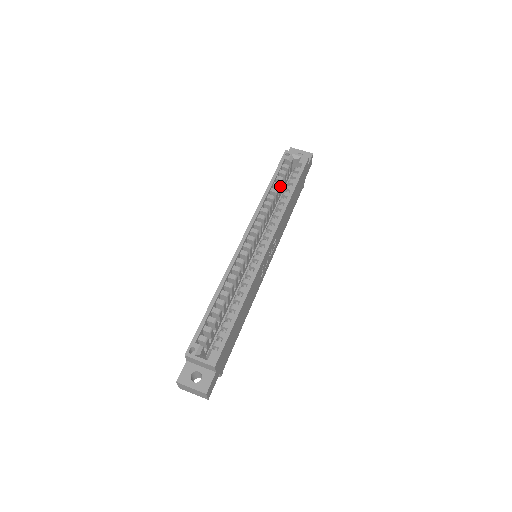
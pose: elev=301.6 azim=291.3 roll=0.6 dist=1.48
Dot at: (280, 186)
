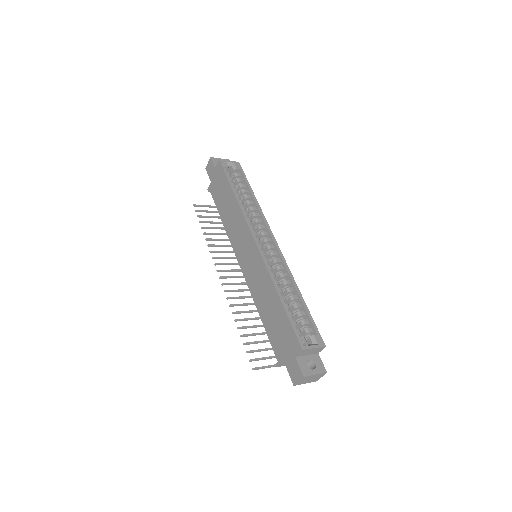
Dot at: (237, 191)
